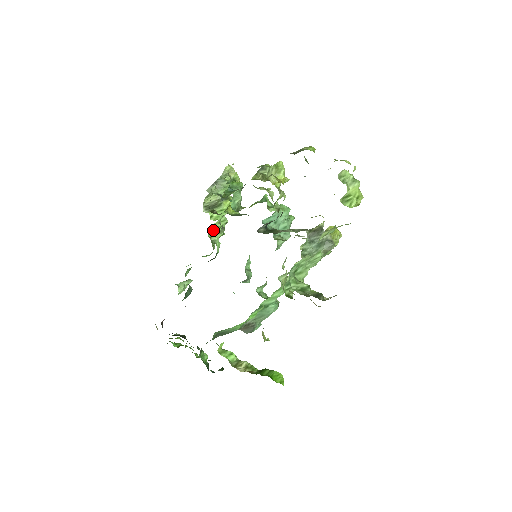
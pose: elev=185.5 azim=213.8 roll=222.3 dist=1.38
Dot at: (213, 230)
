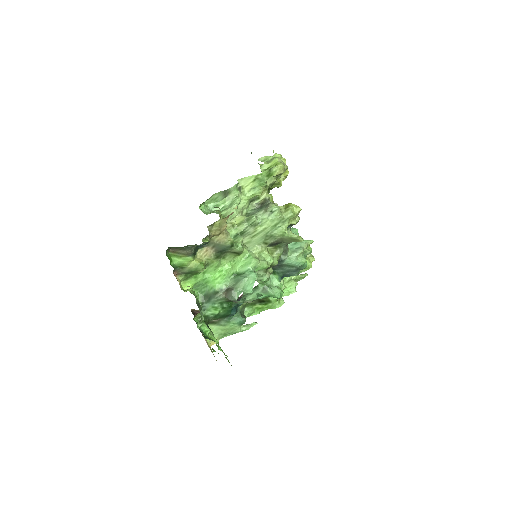
Dot at: (283, 290)
